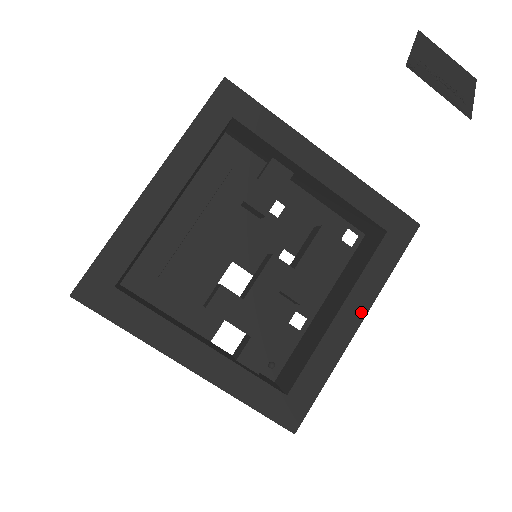
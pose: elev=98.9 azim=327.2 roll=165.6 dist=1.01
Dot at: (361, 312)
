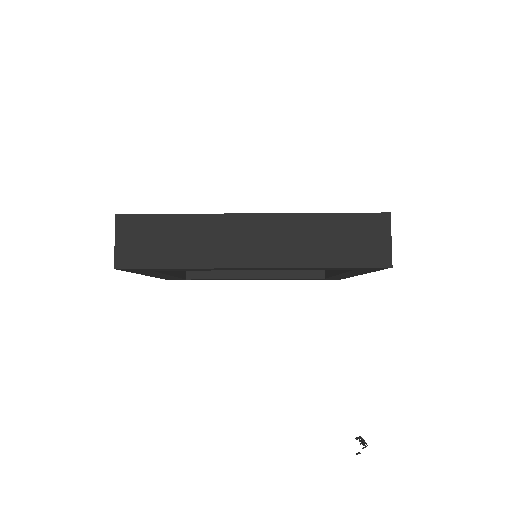
Dot at: occluded
